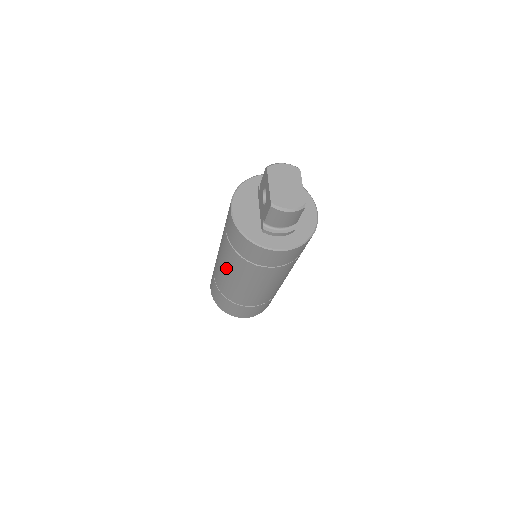
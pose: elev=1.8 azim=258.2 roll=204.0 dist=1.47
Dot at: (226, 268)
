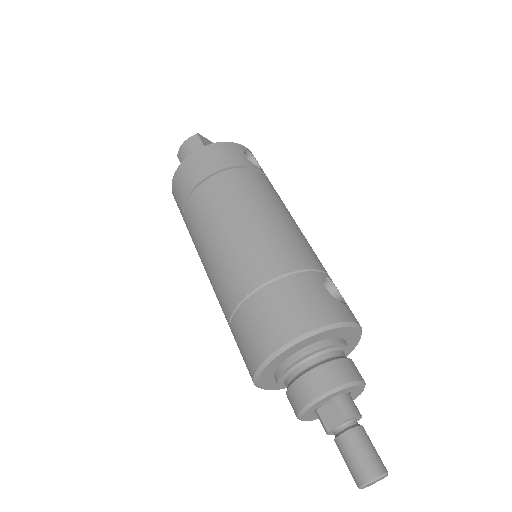
Dot at: occluded
